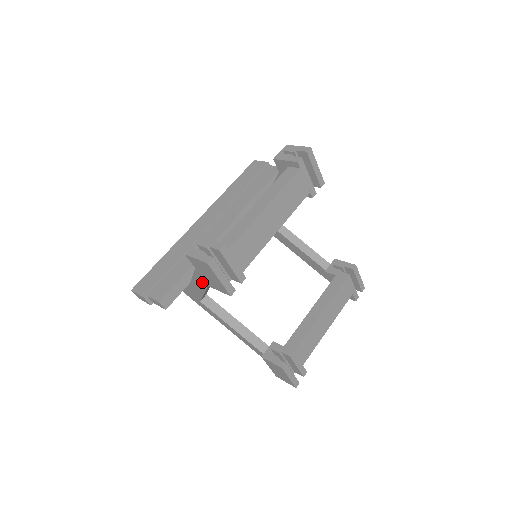
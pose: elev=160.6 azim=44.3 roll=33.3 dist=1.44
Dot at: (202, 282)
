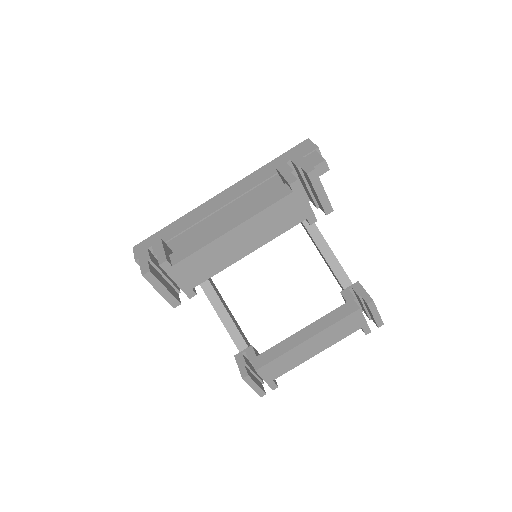
Dot at: occluded
